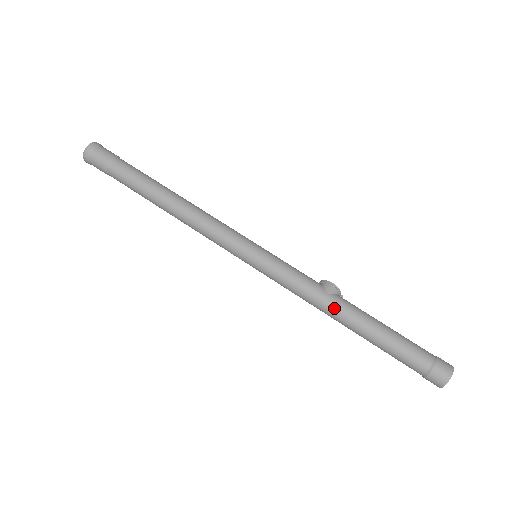
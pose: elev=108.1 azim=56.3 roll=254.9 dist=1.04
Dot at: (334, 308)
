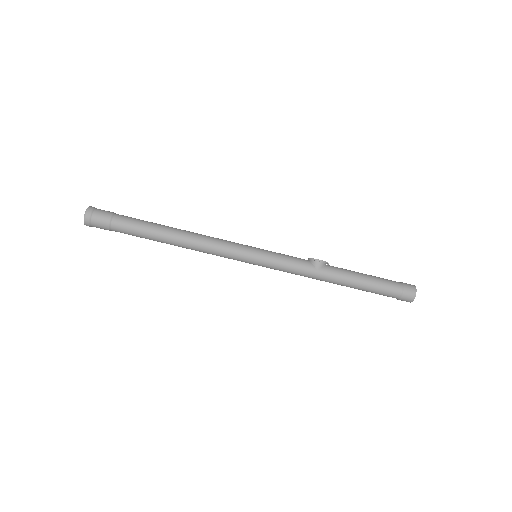
Dot at: (325, 278)
